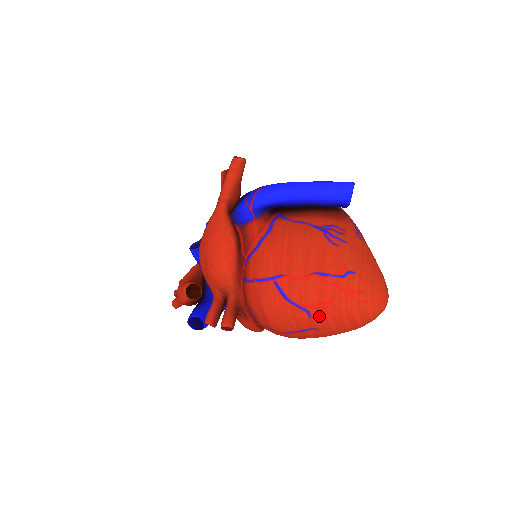
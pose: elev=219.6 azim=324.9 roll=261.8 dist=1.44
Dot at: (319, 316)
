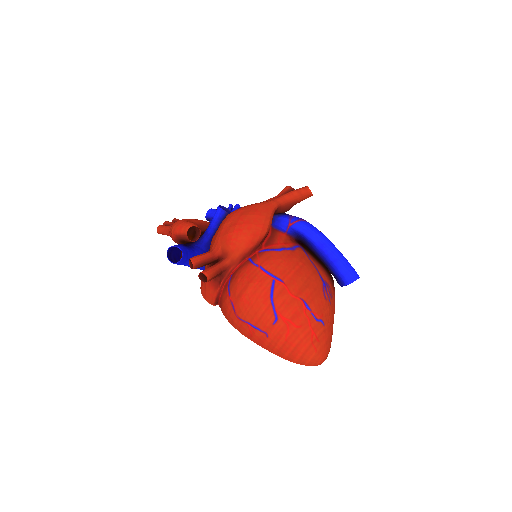
Dot at: (280, 328)
